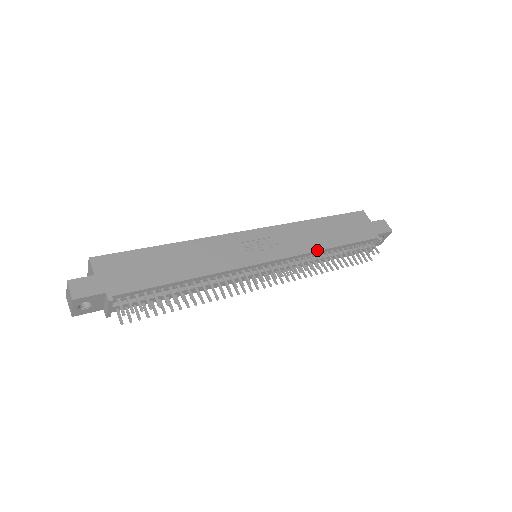
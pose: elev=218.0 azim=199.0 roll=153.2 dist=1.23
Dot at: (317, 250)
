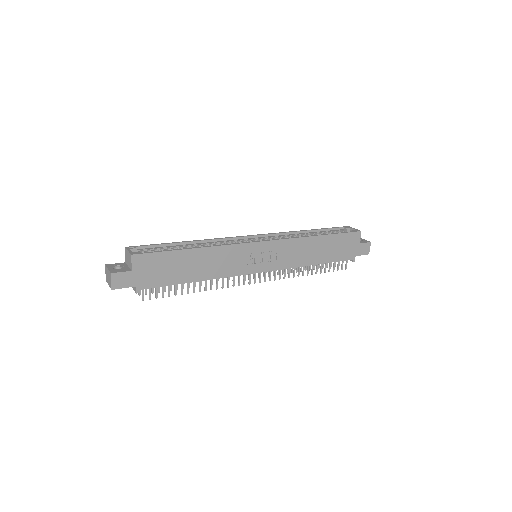
Dot at: (302, 266)
